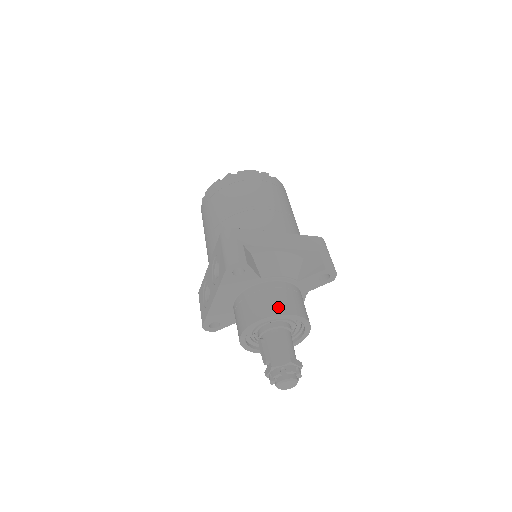
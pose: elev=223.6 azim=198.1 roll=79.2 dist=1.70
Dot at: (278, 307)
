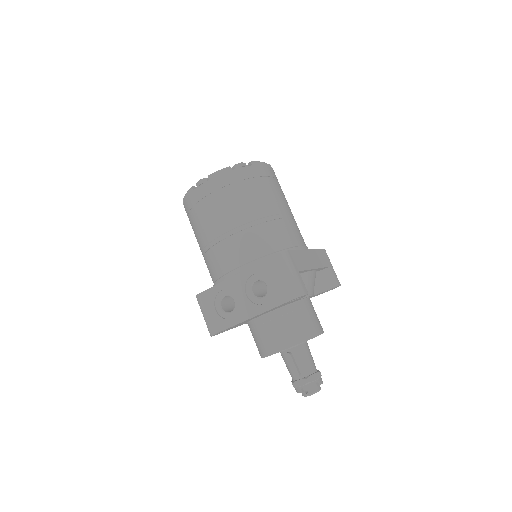
Dot at: (314, 328)
